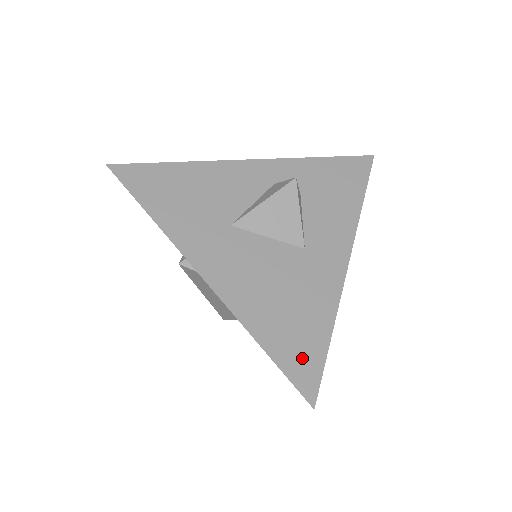
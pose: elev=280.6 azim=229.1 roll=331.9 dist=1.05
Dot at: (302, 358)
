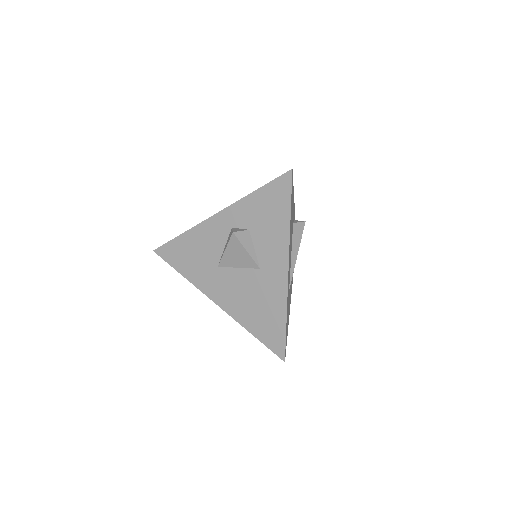
Dot at: (273, 337)
